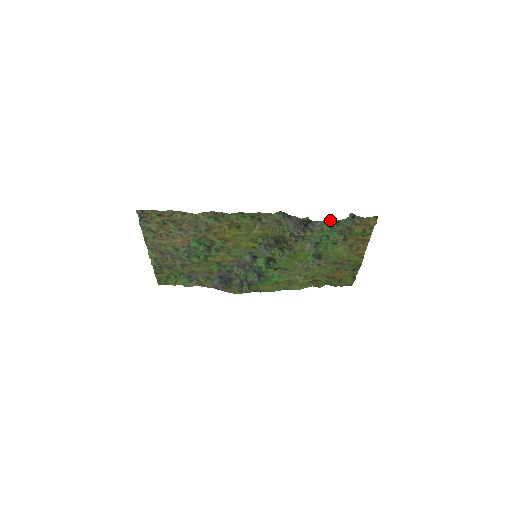
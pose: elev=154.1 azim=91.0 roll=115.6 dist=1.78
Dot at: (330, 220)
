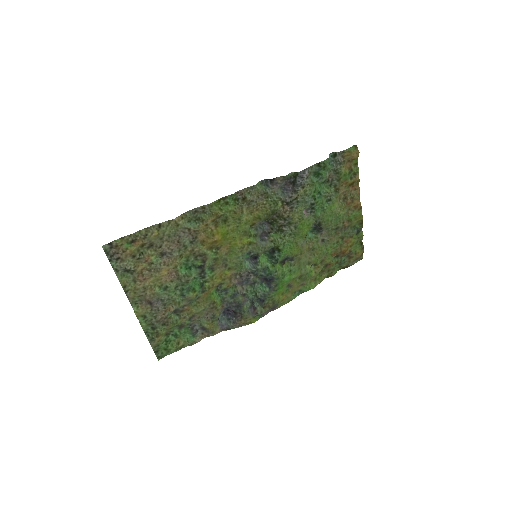
Dot at: (315, 165)
